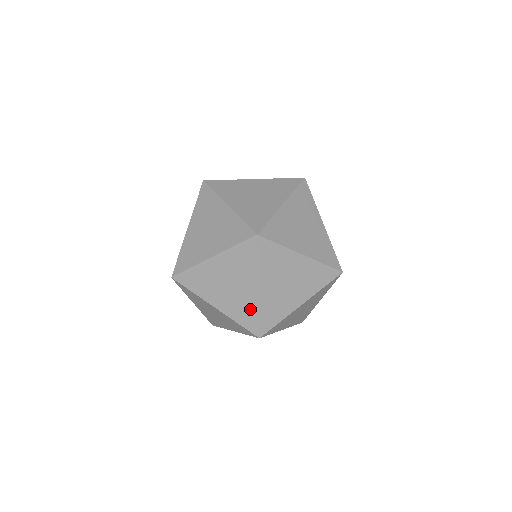
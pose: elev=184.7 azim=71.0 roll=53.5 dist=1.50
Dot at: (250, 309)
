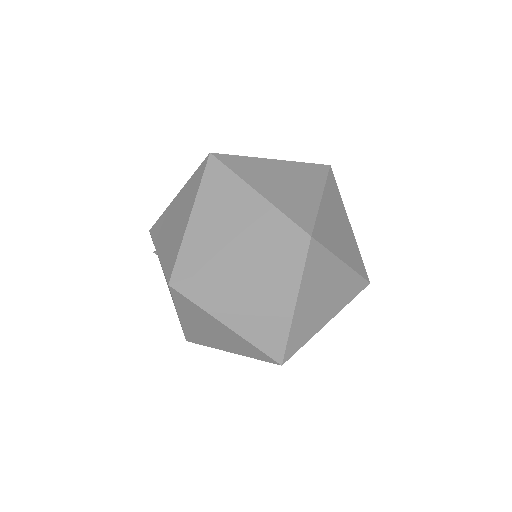
Dot at: (278, 330)
